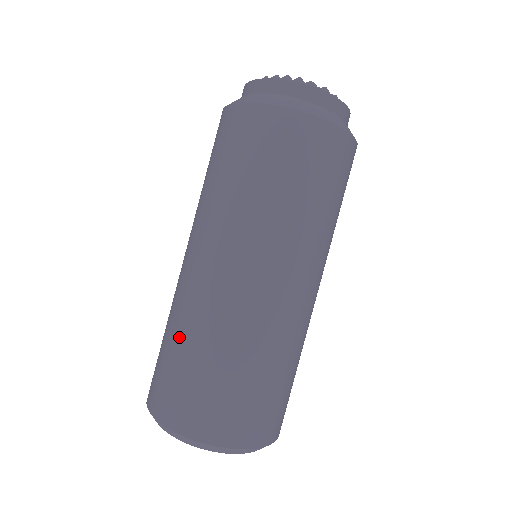
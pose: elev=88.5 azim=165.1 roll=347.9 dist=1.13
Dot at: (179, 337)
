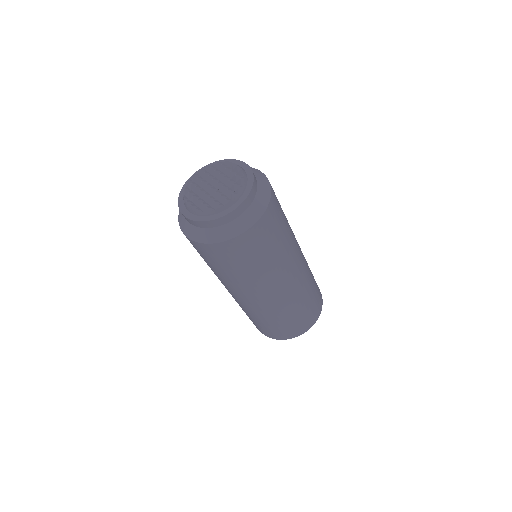
Dot at: occluded
